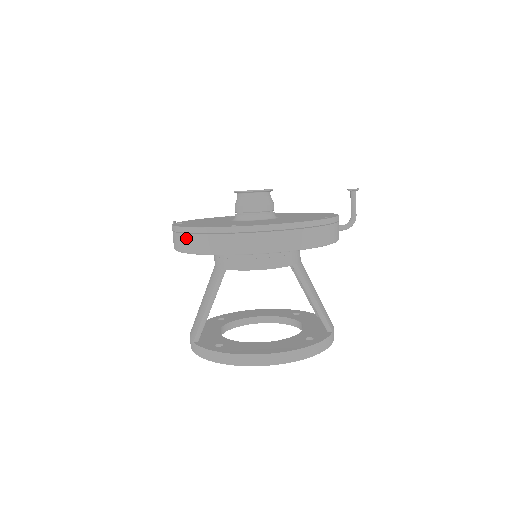
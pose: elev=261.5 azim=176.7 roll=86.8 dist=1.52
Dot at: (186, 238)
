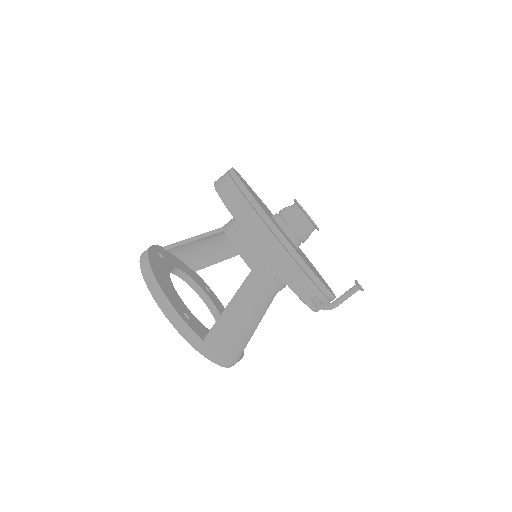
Dot at: occluded
